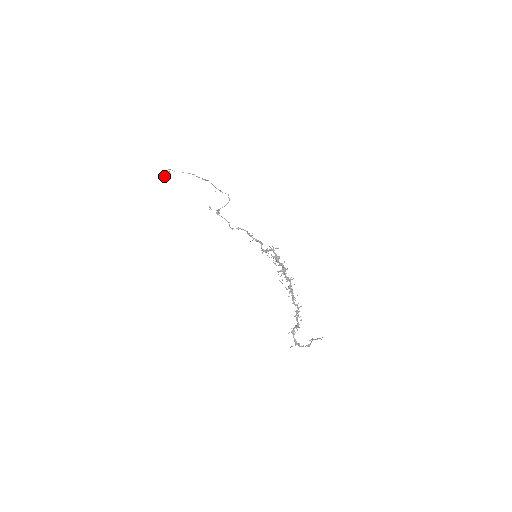
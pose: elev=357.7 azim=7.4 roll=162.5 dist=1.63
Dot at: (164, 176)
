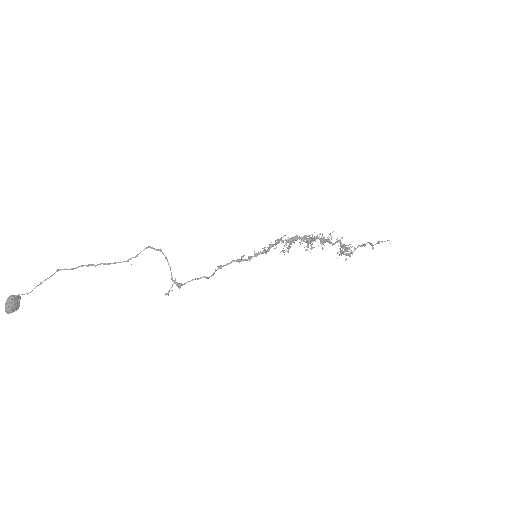
Dot at: (17, 307)
